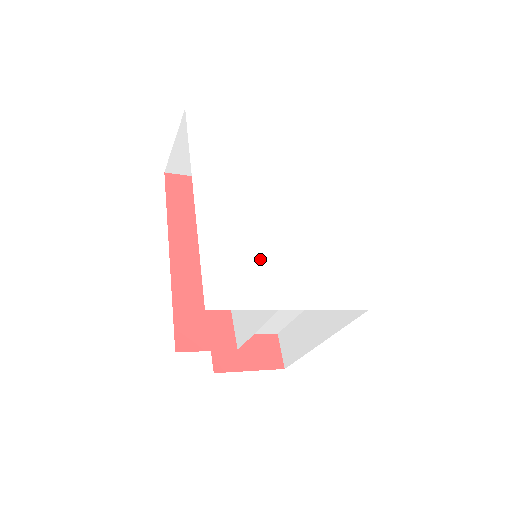
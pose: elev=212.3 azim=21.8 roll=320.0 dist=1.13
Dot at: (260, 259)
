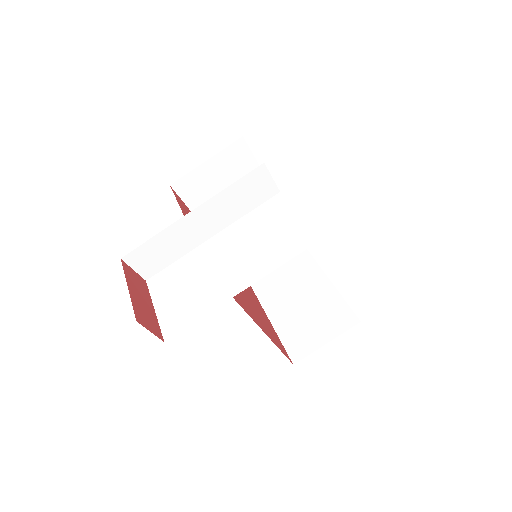
Dot at: occluded
